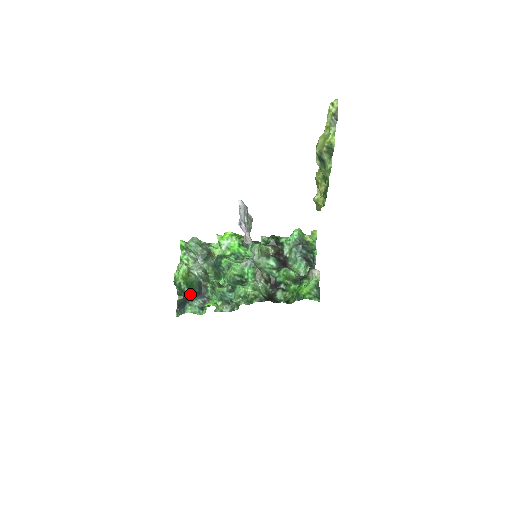
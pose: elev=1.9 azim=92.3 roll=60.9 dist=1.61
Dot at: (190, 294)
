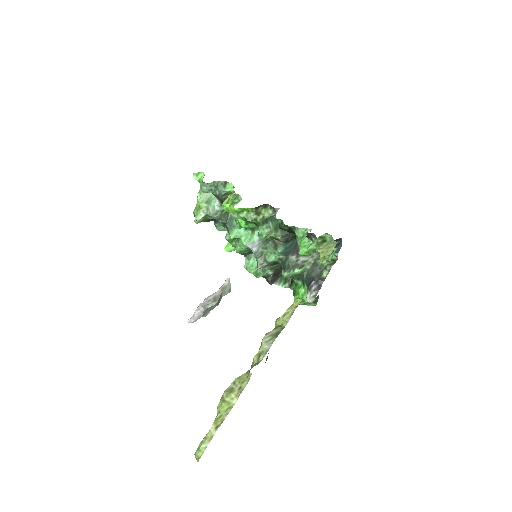
Dot at: (215, 220)
